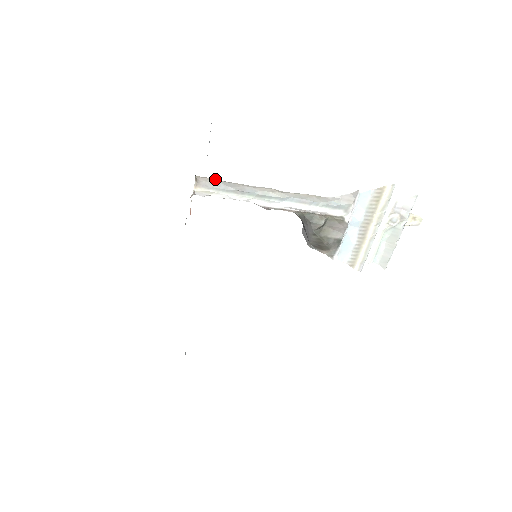
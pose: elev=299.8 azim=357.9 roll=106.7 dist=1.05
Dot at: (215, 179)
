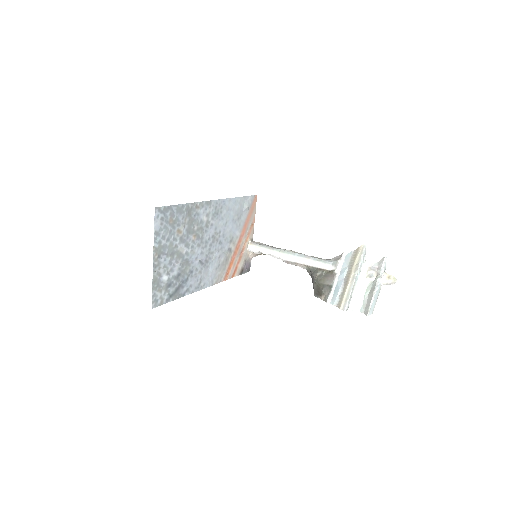
Dot at: (262, 243)
